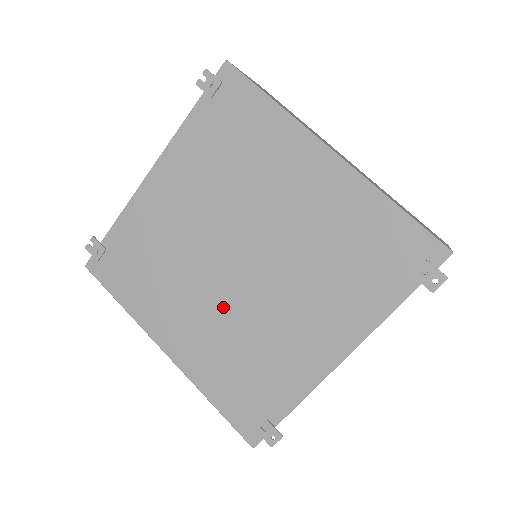
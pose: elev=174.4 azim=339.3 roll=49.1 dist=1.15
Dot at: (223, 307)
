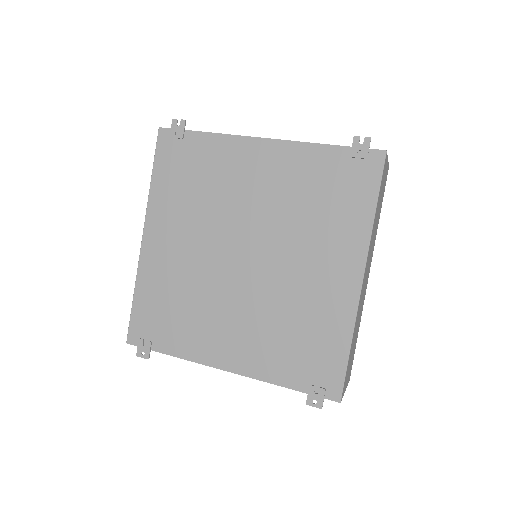
Dot at: (203, 264)
